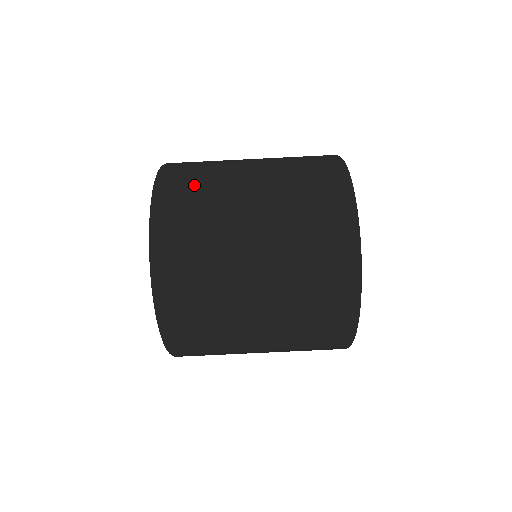
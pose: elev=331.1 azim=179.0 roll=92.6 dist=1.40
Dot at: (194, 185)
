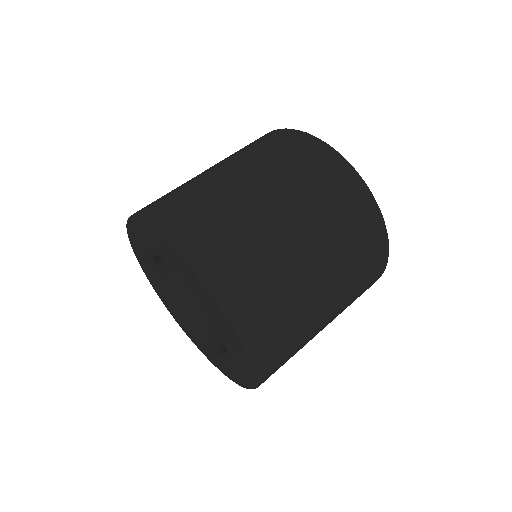
Dot at: (229, 240)
